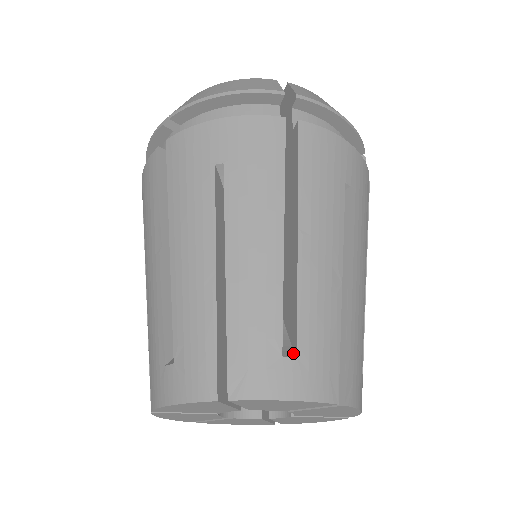
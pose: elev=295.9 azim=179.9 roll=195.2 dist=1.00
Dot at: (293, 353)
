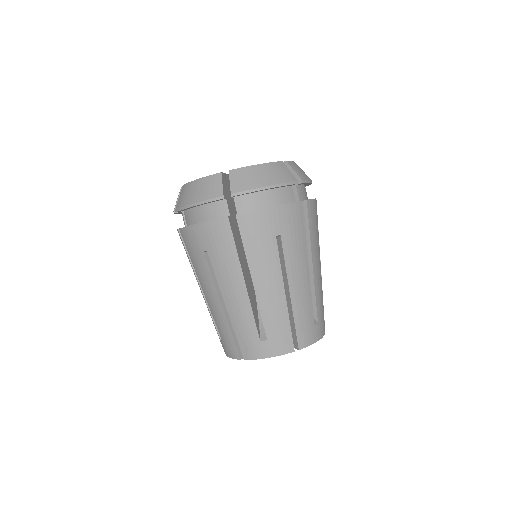
Dot at: (266, 337)
